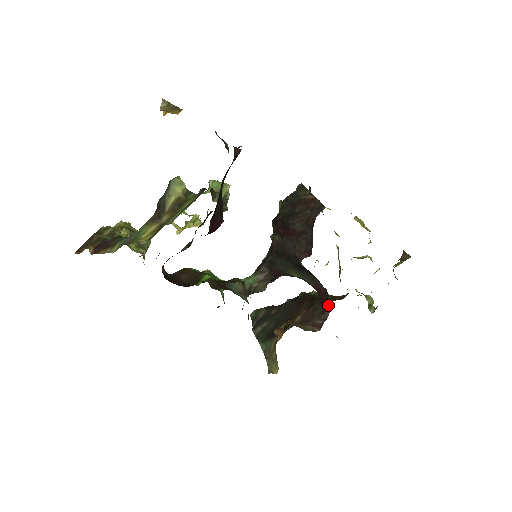
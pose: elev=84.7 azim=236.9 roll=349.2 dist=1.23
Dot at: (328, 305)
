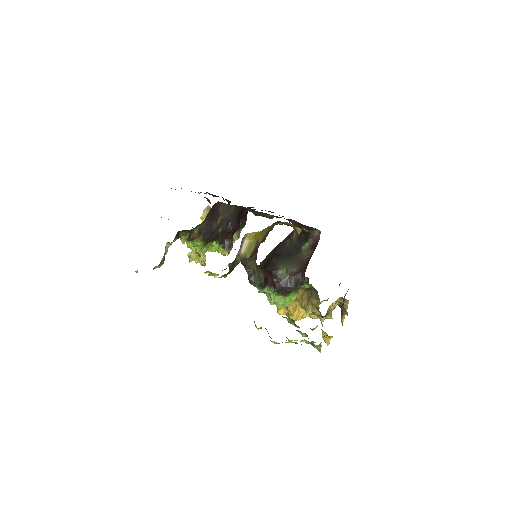
Dot at: (316, 244)
